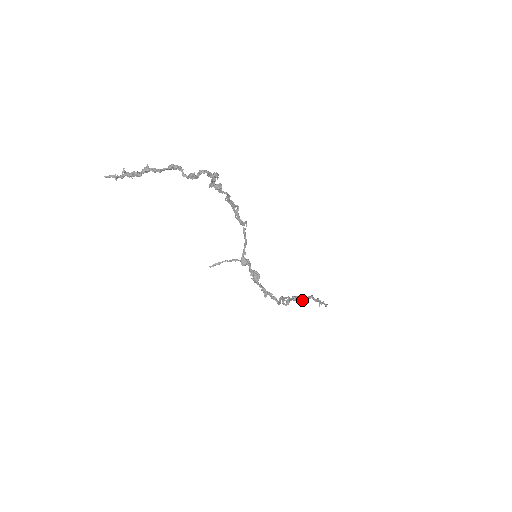
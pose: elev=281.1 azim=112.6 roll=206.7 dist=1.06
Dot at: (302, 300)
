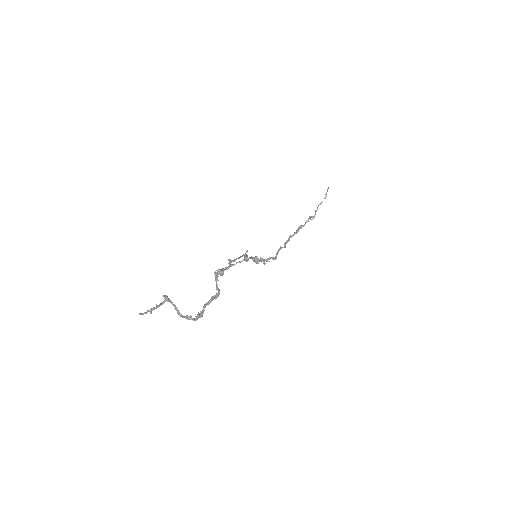
Dot at: (298, 230)
